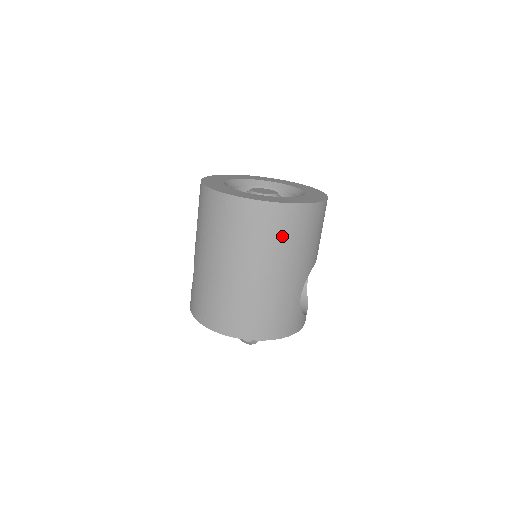
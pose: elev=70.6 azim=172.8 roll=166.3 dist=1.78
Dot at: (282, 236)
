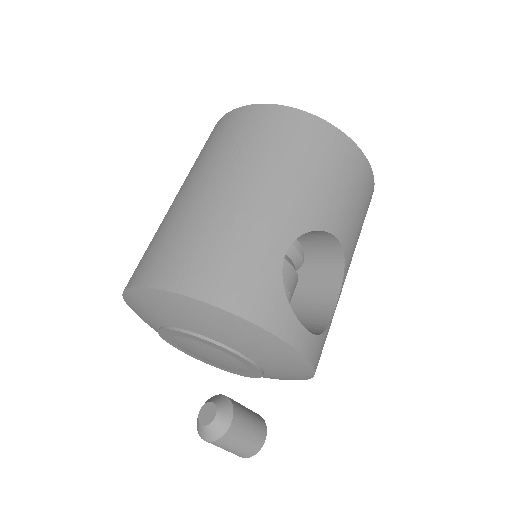
Dot at: (268, 142)
